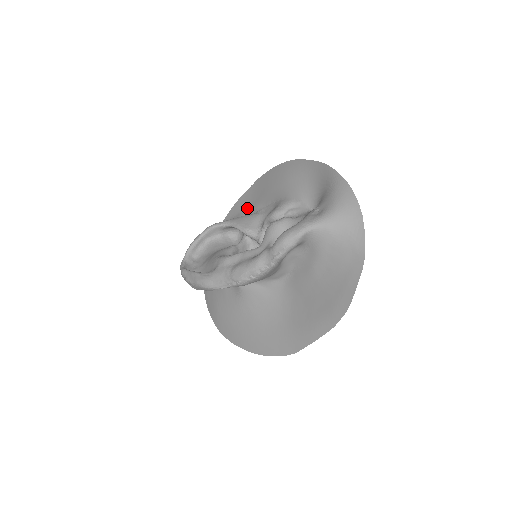
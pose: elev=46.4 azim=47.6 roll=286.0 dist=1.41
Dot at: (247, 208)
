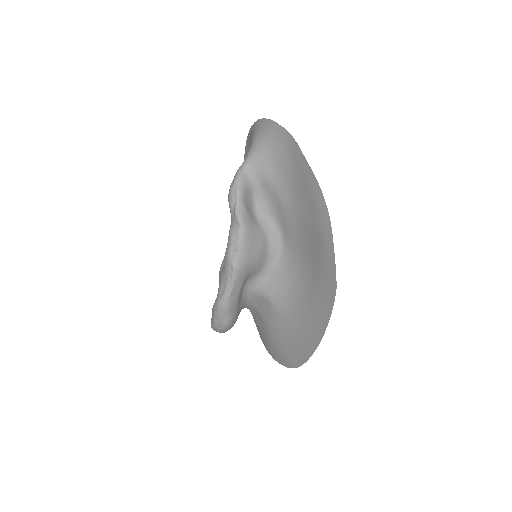
Dot at: occluded
